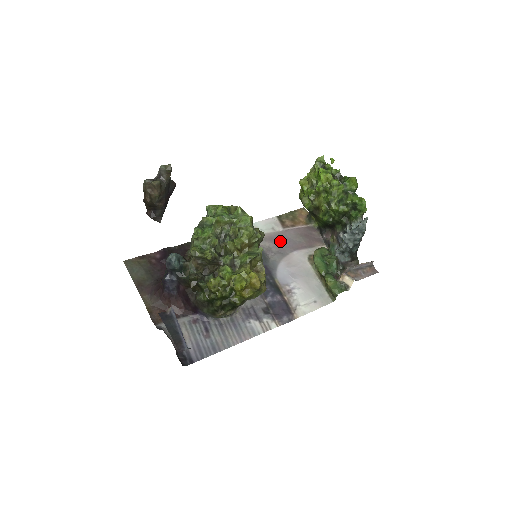
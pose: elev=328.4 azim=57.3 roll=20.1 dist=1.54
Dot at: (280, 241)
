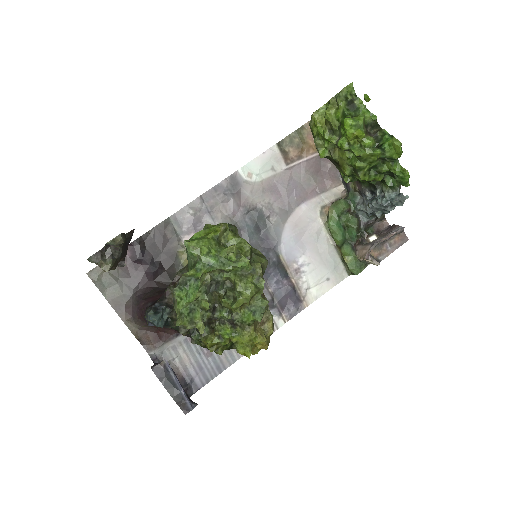
Dot at: (283, 190)
